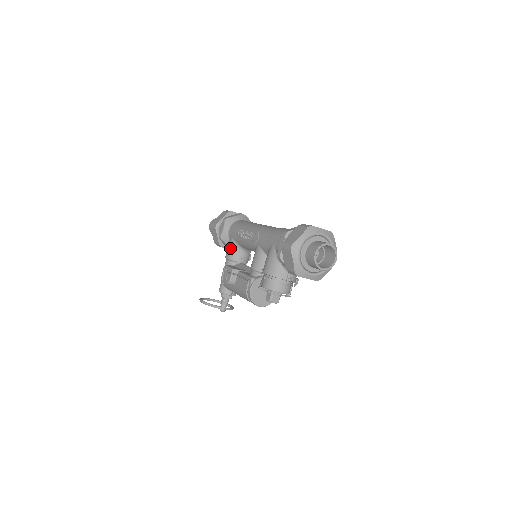
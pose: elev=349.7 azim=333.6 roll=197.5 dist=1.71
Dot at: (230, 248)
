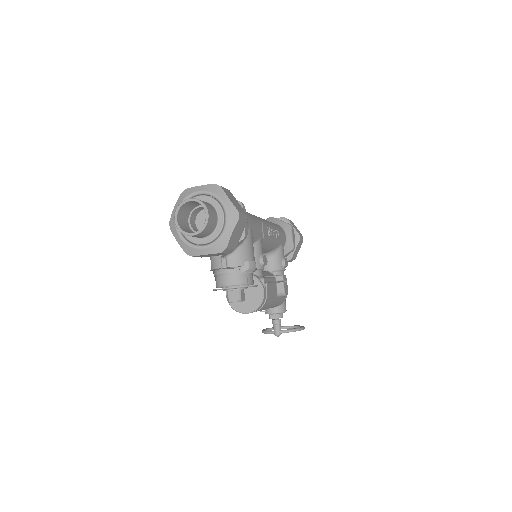
Dot at: occluded
